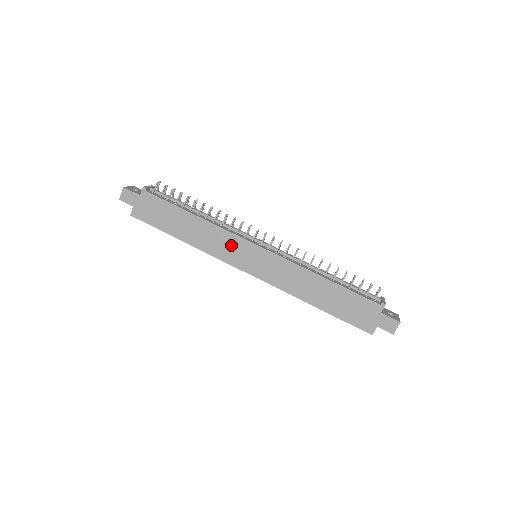
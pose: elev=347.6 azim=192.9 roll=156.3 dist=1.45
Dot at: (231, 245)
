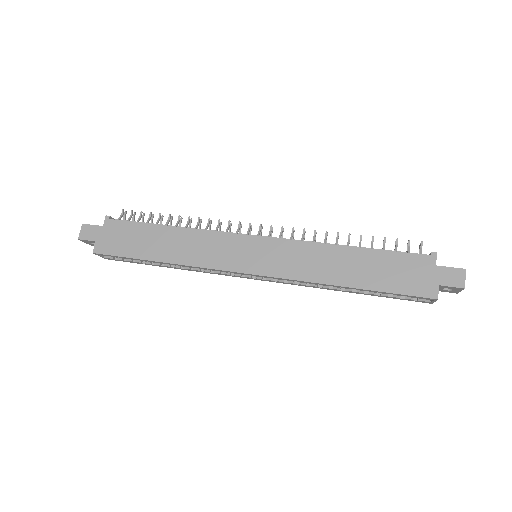
Dot at: (222, 246)
